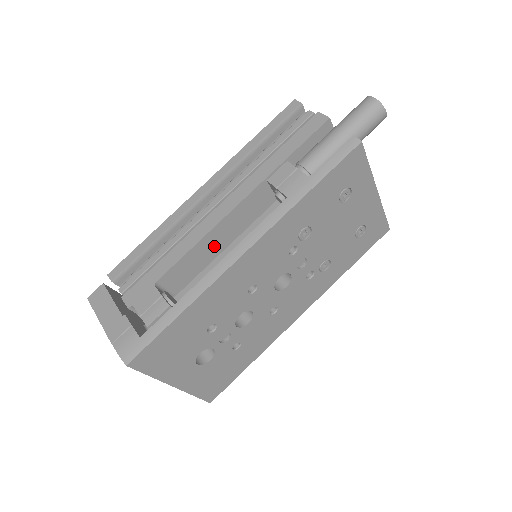
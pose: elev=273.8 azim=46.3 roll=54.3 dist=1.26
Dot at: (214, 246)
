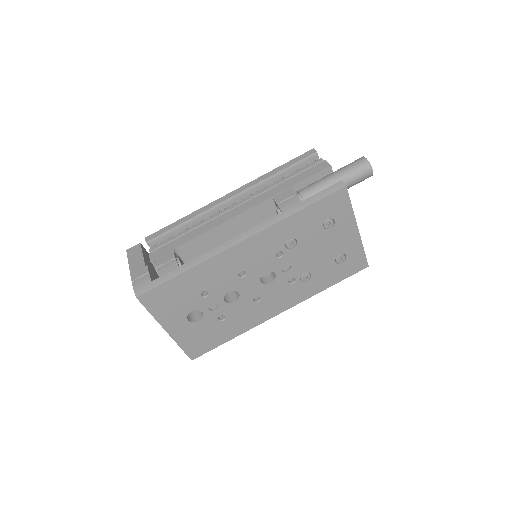
Dot at: (224, 236)
